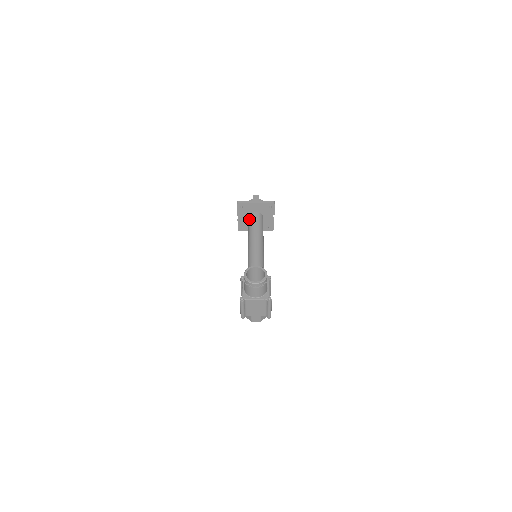
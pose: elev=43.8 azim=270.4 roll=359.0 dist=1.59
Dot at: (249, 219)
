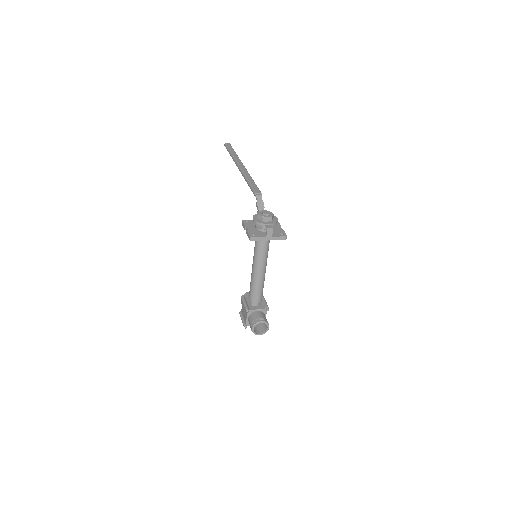
Dot at: occluded
